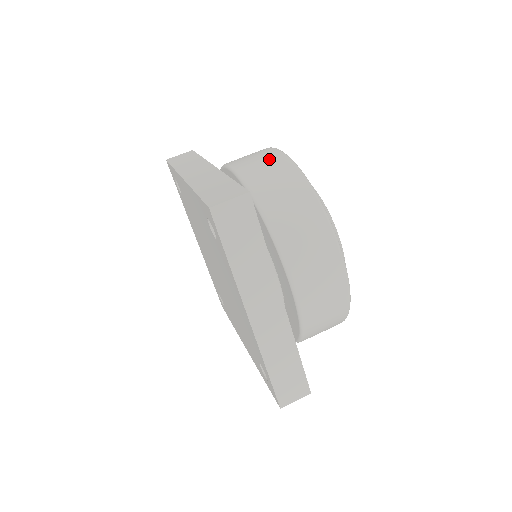
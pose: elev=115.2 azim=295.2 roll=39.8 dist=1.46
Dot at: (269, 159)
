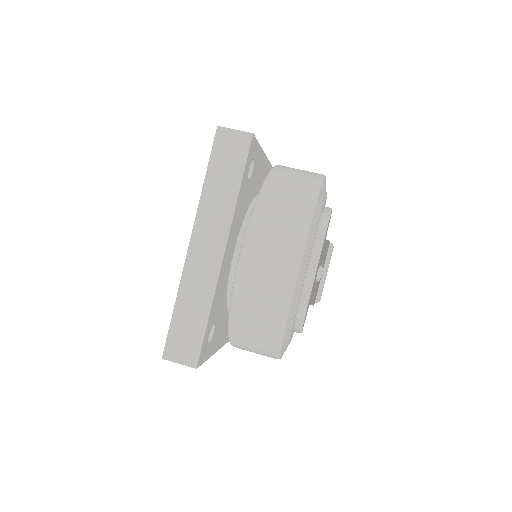
Dot at: occluded
